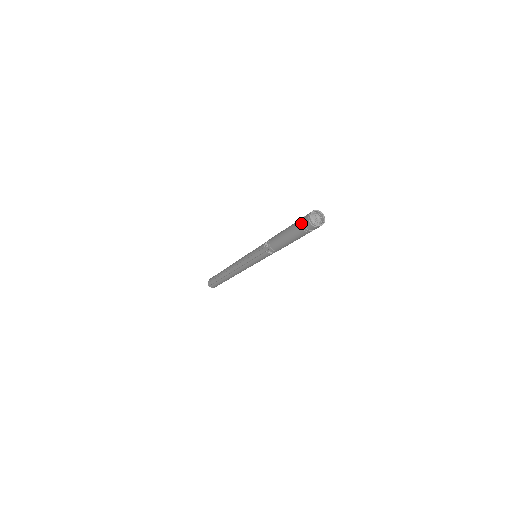
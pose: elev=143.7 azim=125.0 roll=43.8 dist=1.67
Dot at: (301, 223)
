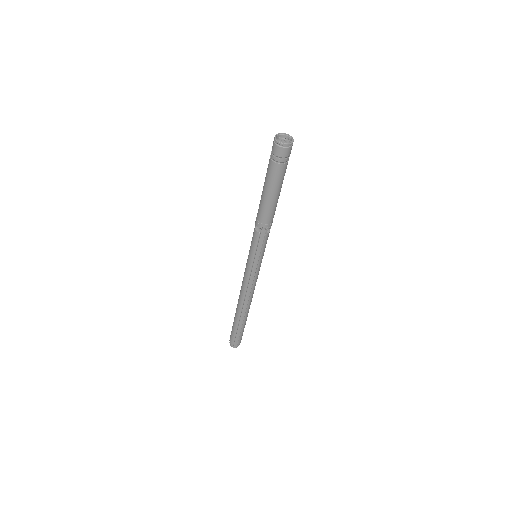
Dot at: (277, 161)
